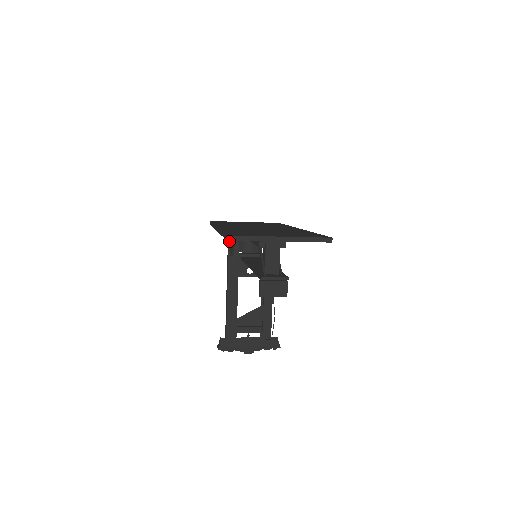
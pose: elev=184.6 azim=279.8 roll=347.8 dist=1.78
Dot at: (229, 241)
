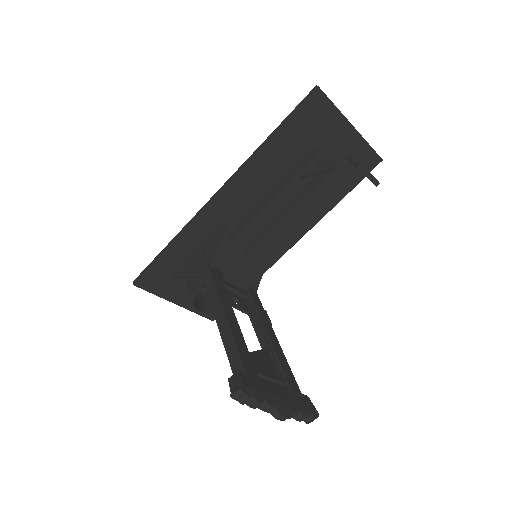
Dot at: (204, 253)
